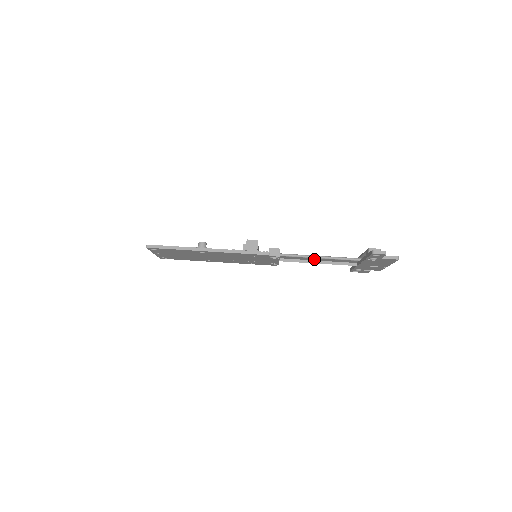
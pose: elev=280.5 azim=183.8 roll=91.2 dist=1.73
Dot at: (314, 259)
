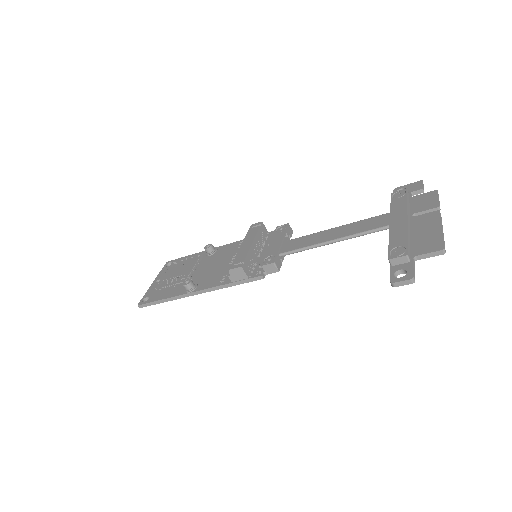
Dot at: occluded
